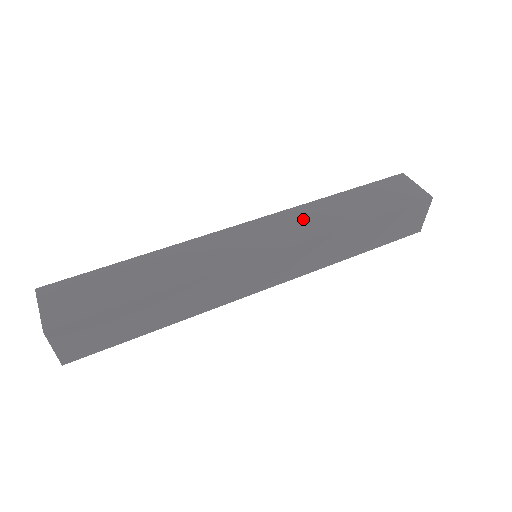
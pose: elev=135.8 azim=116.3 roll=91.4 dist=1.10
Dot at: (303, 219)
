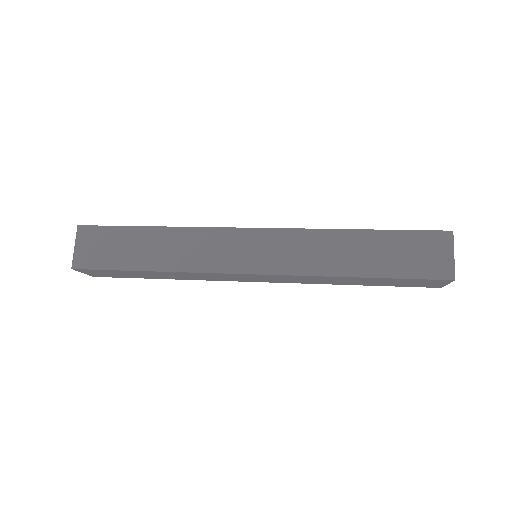
Dot at: occluded
